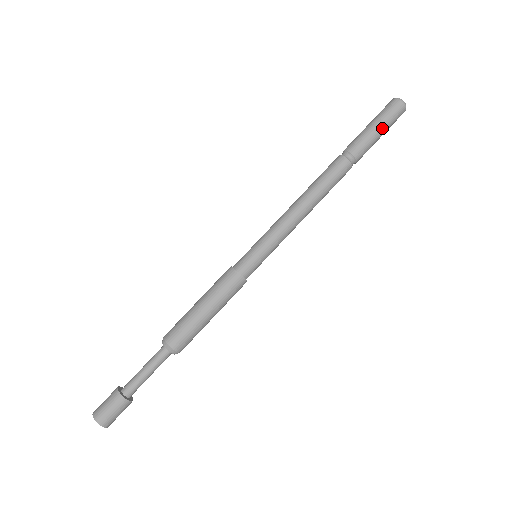
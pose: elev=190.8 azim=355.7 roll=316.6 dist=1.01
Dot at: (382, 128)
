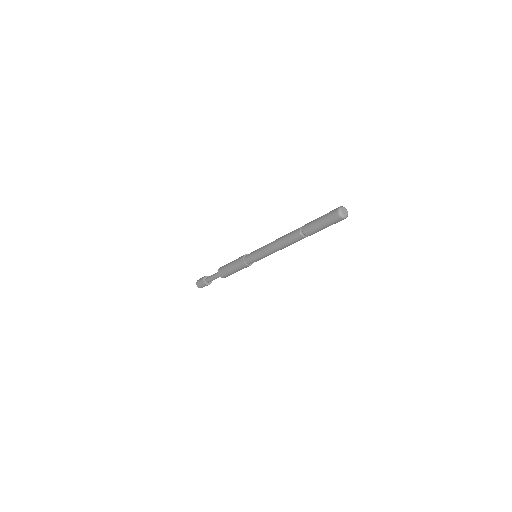
Dot at: (326, 227)
